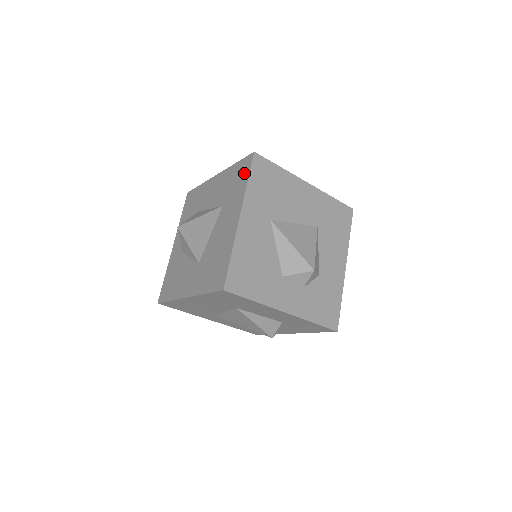
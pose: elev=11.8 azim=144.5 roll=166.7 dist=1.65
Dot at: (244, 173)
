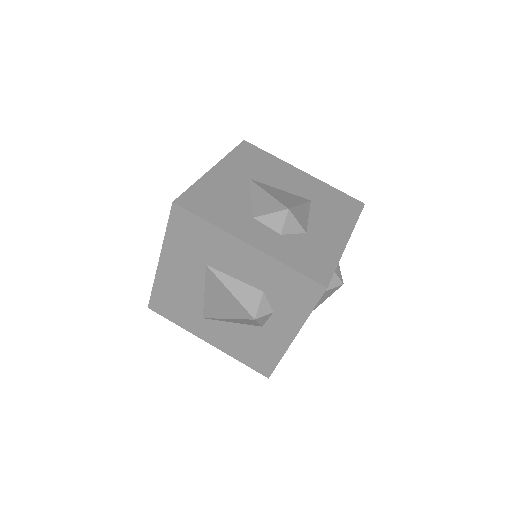
Dot at: occluded
